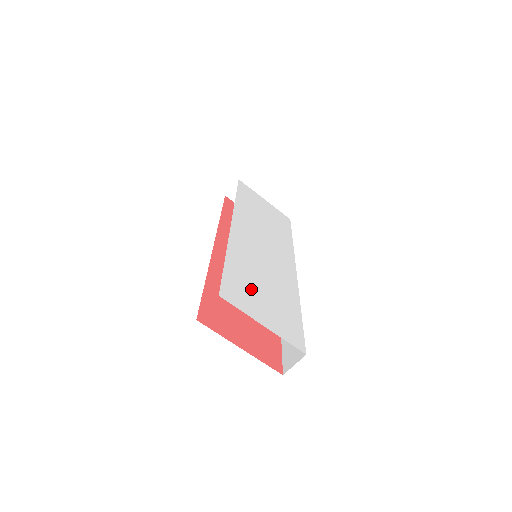
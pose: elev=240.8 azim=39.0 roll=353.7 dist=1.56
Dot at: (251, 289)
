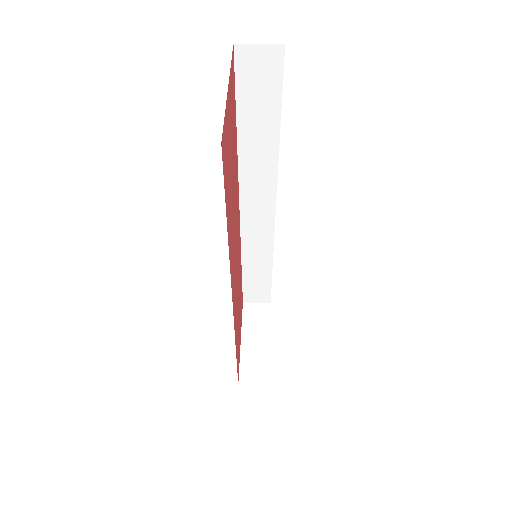
Dot at: occluded
